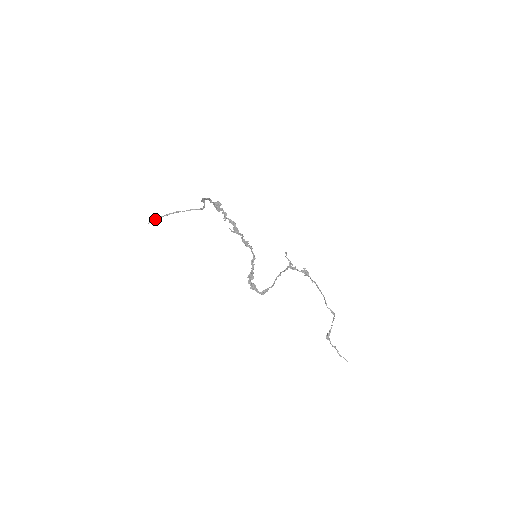
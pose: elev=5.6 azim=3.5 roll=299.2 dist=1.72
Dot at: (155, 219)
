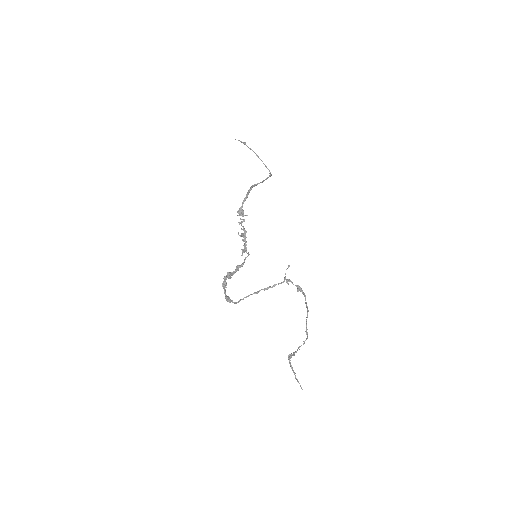
Dot at: (243, 142)
